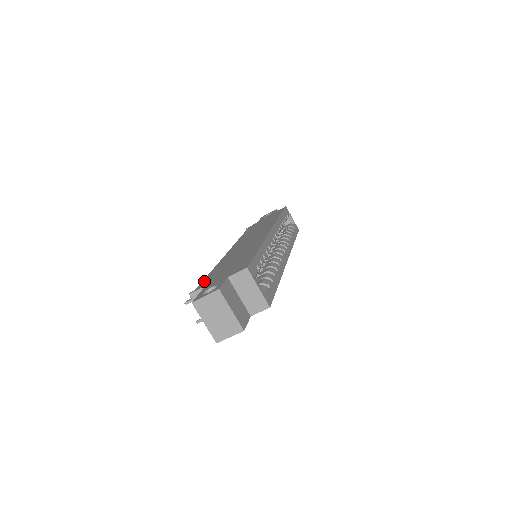
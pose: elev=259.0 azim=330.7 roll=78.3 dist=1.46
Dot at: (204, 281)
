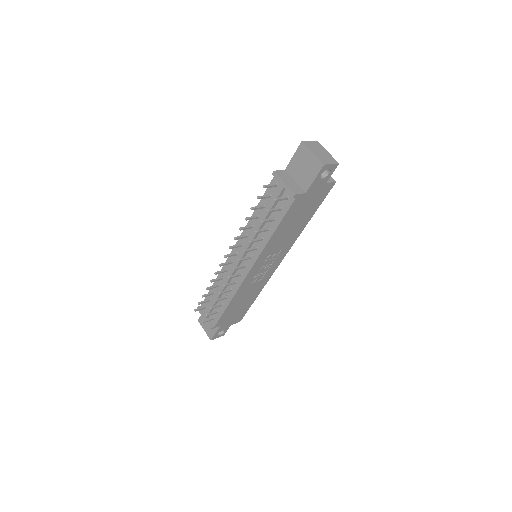
Dot at: occluded
